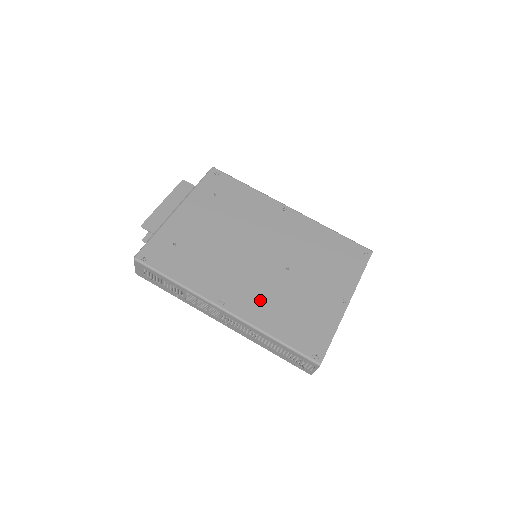
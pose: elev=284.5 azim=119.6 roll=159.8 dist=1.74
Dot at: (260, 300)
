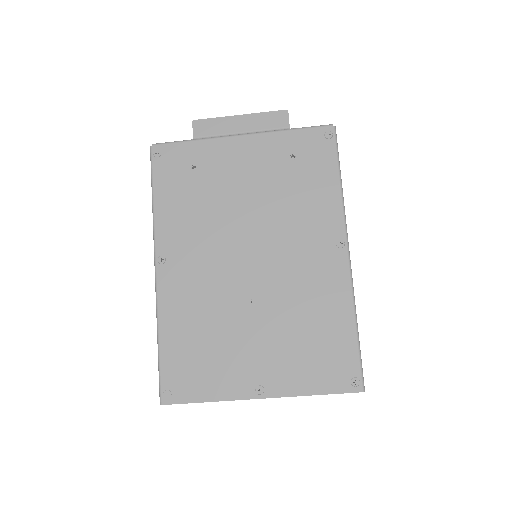
Dot at: (191, 296)
